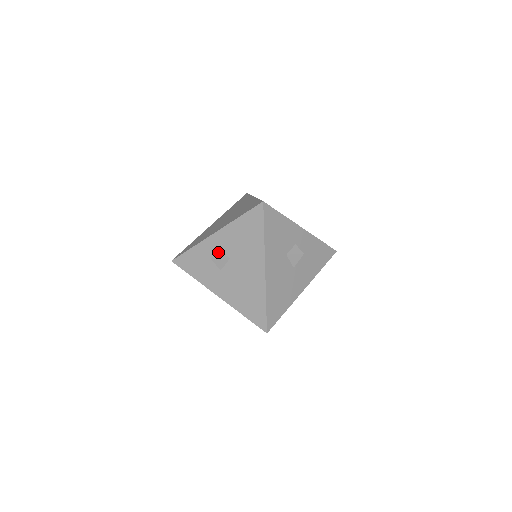
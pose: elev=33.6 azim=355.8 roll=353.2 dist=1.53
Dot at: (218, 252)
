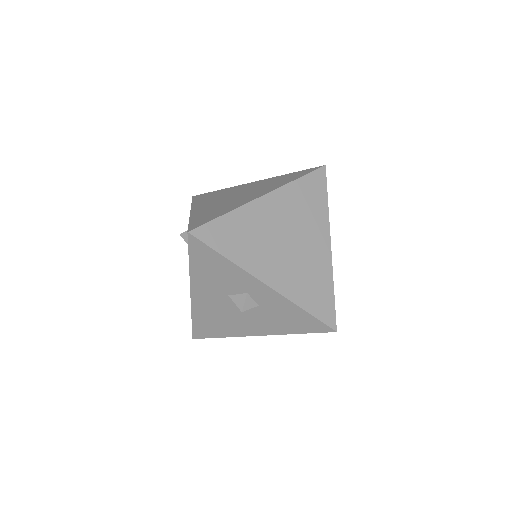
Dot at: occluded
